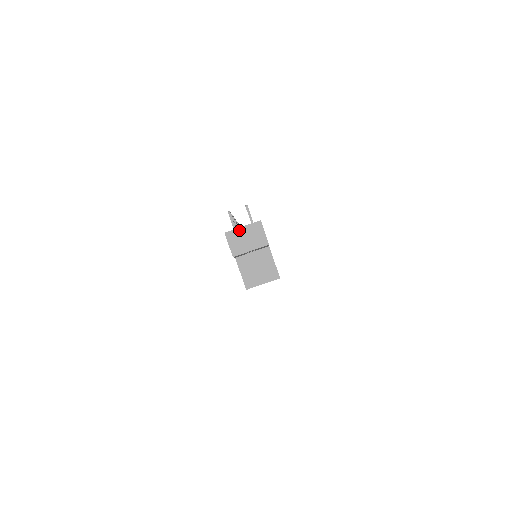
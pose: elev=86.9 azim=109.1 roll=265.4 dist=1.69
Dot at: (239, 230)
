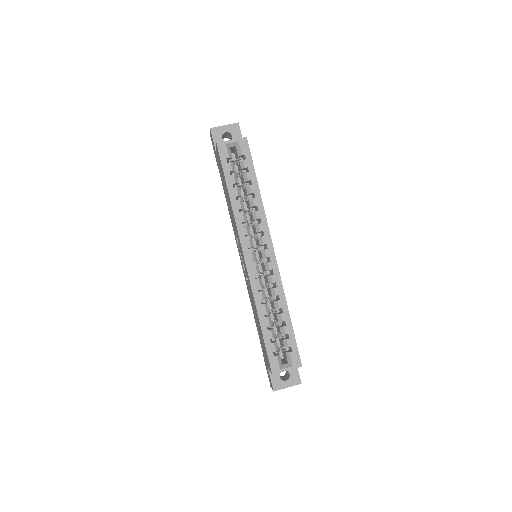
Dot at: occluded
